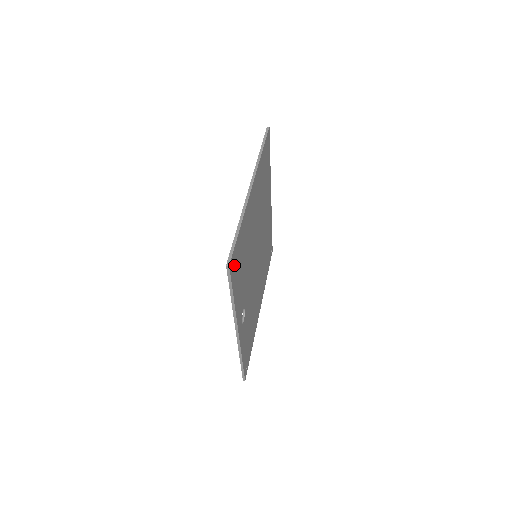
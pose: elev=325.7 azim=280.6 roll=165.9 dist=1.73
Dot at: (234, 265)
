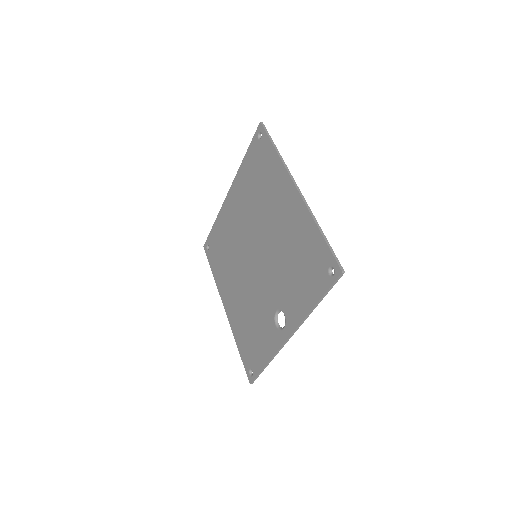
Dot at: (328, 271)
